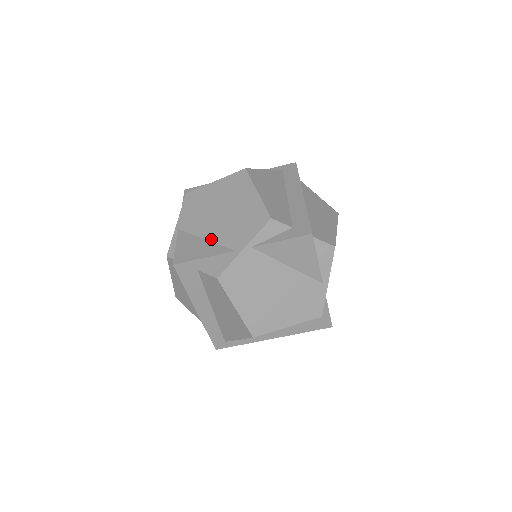
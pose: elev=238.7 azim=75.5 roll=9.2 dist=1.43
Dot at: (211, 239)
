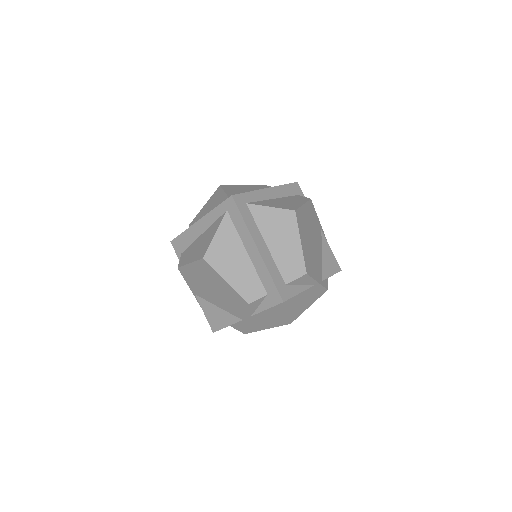
Dot at: (221, 308)
